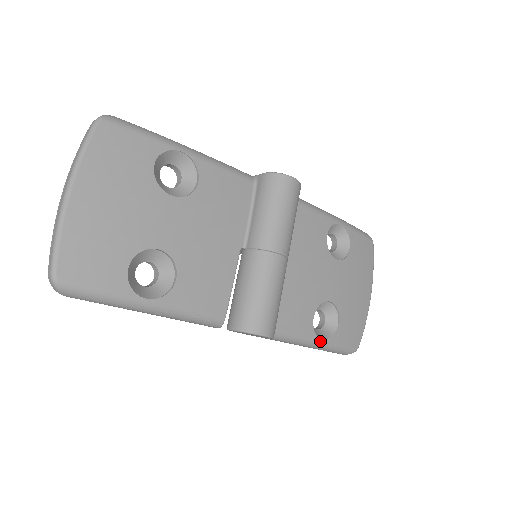
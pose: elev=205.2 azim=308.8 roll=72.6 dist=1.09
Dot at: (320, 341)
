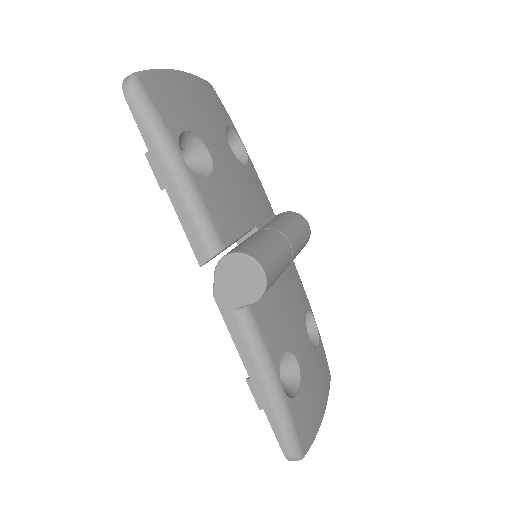
Dot at: (280, 387)
